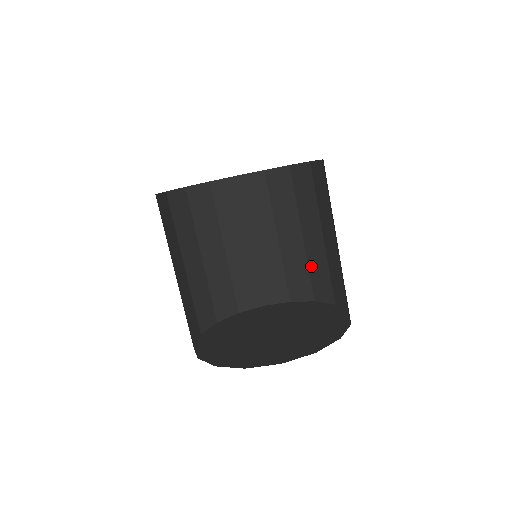
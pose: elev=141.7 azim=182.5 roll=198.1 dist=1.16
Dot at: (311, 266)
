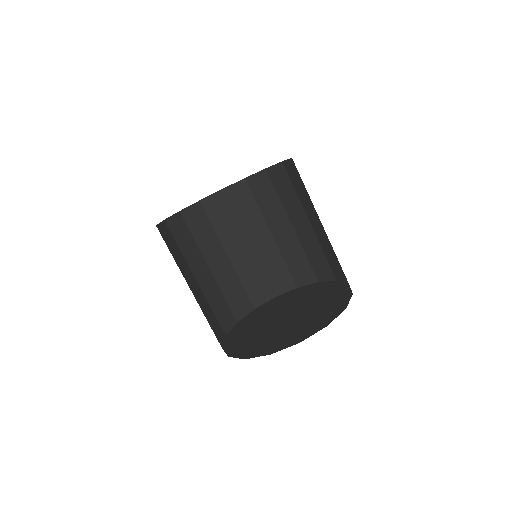
Dot at: occluded
